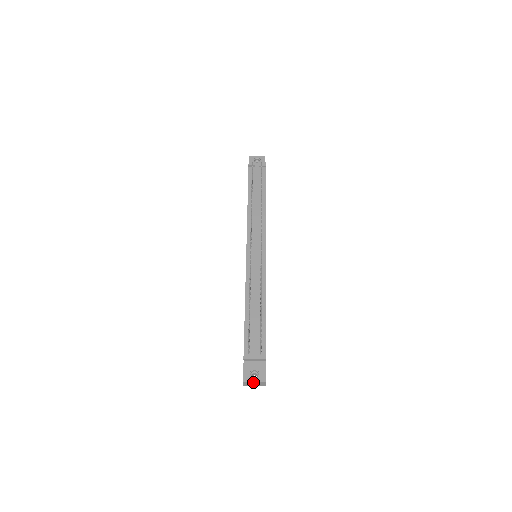
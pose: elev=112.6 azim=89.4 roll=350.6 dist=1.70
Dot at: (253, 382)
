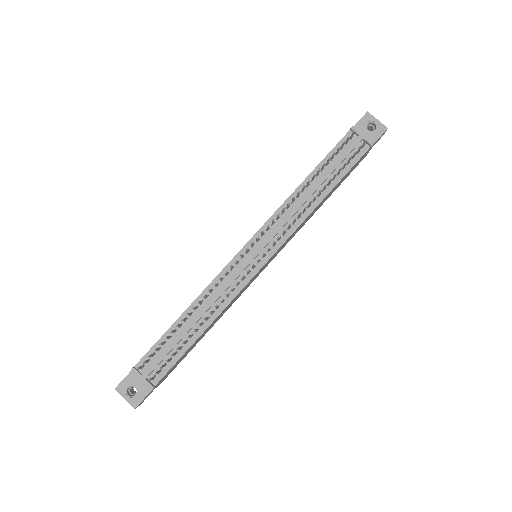
Dot at: (125, 397)
